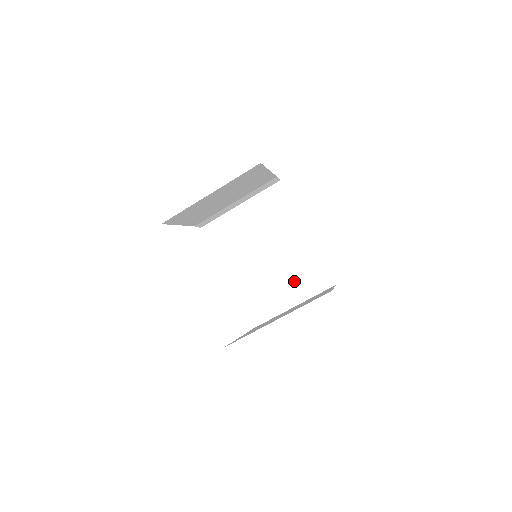
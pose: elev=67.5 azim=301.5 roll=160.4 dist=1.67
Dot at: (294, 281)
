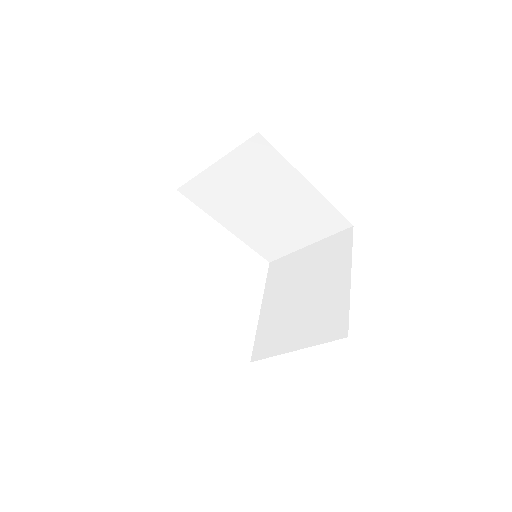
Dot at: (302, 227)
